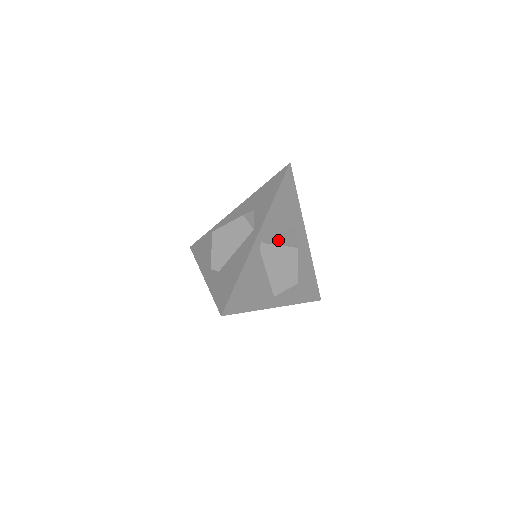
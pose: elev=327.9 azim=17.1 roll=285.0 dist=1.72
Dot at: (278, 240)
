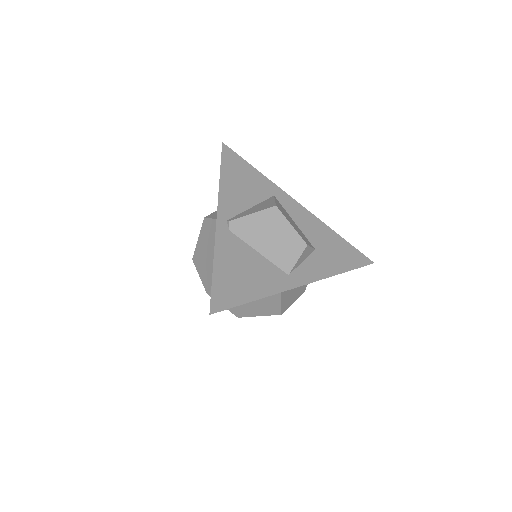
Dot at: (249, 212)
